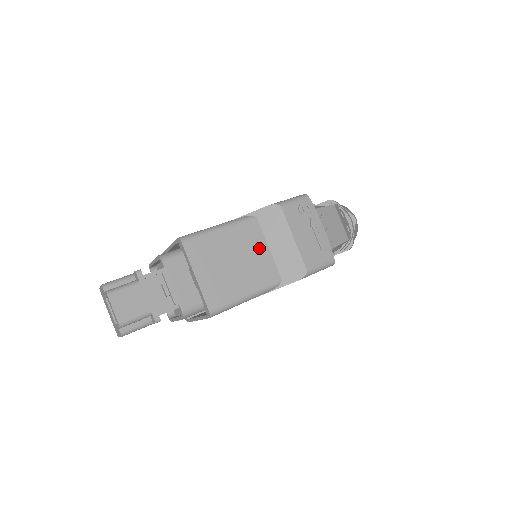
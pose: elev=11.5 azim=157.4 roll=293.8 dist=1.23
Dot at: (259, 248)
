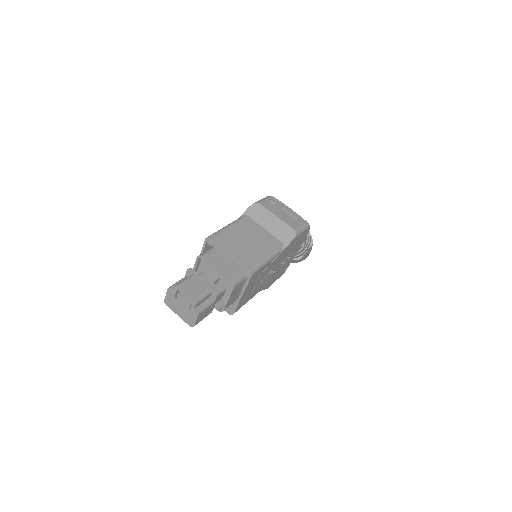
Dot at: (259, 230)
